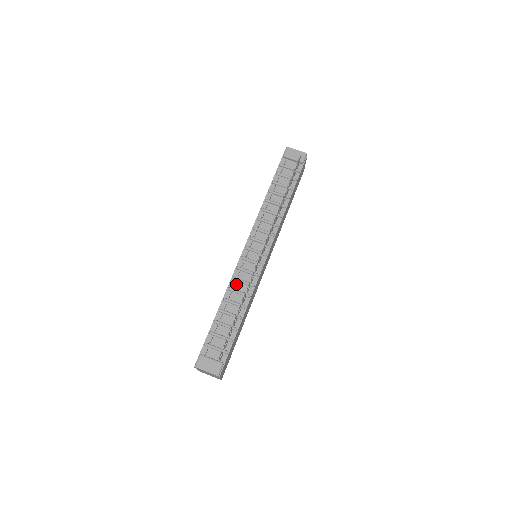
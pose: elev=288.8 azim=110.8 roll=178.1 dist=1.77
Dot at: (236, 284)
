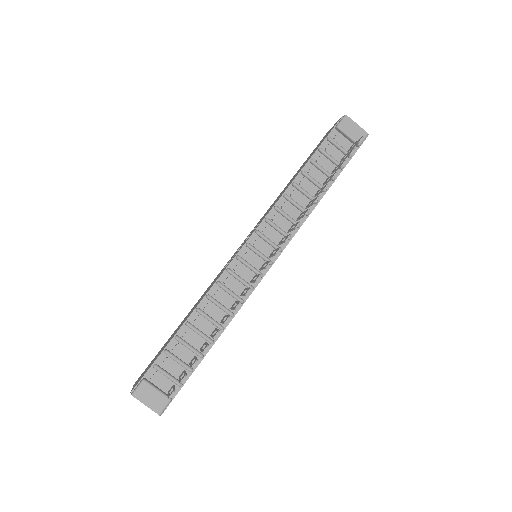
Dot at: (219, 292)
